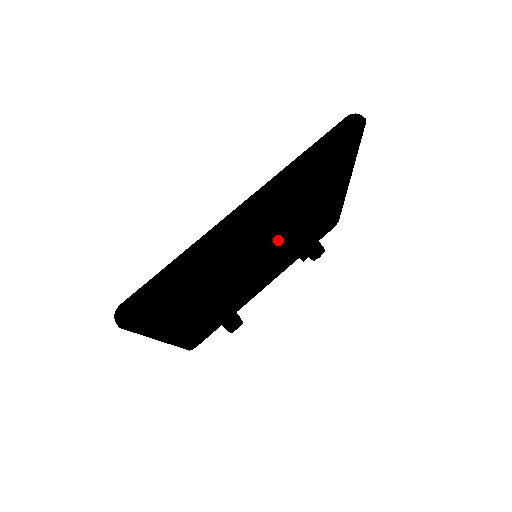
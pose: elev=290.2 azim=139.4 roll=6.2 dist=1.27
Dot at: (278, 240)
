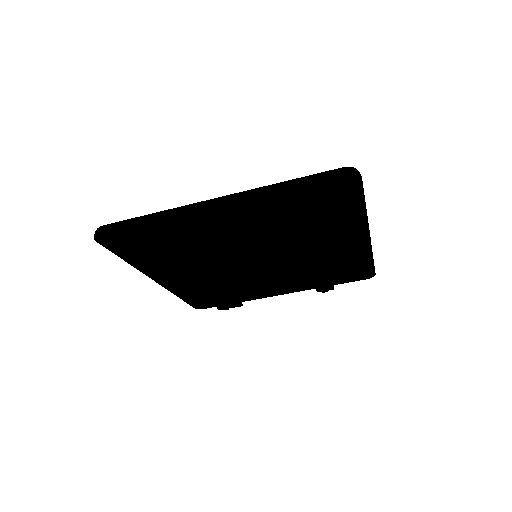
Dot at: (281, 253)
